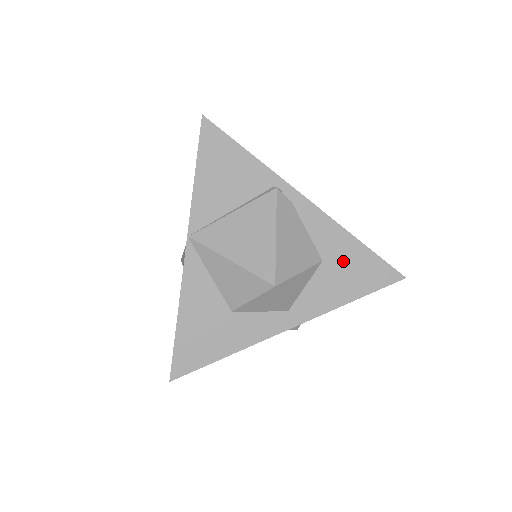
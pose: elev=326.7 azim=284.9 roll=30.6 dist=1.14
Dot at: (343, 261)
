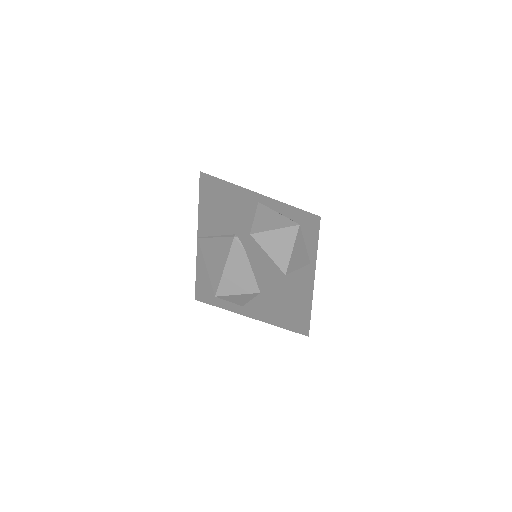
Dot at: (272, 301)
